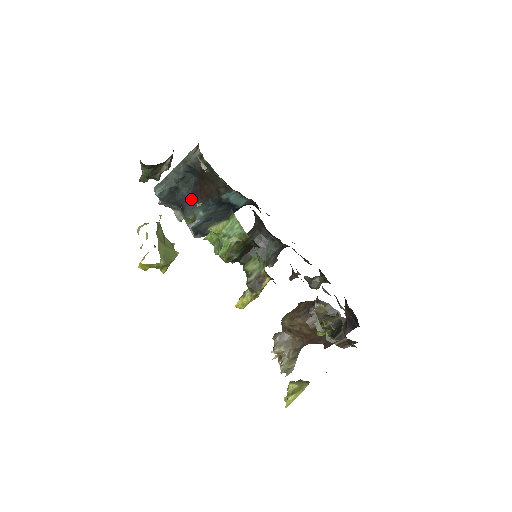
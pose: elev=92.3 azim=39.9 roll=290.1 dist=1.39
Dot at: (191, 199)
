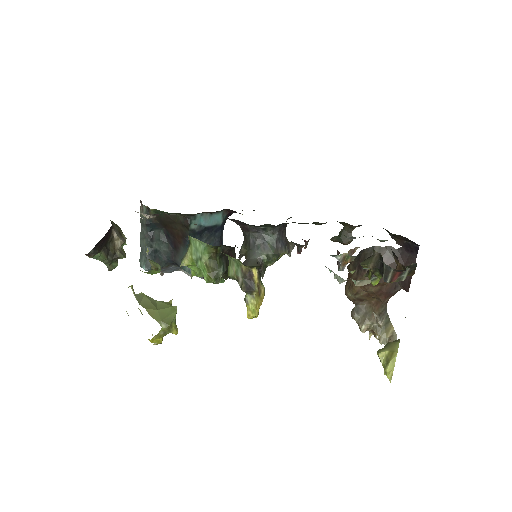
Dot at: (175, 251)
